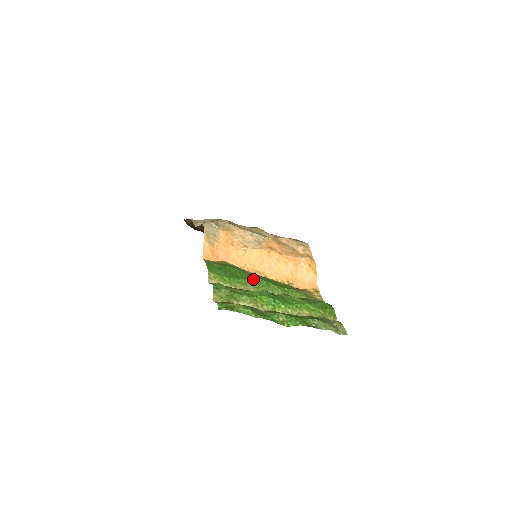
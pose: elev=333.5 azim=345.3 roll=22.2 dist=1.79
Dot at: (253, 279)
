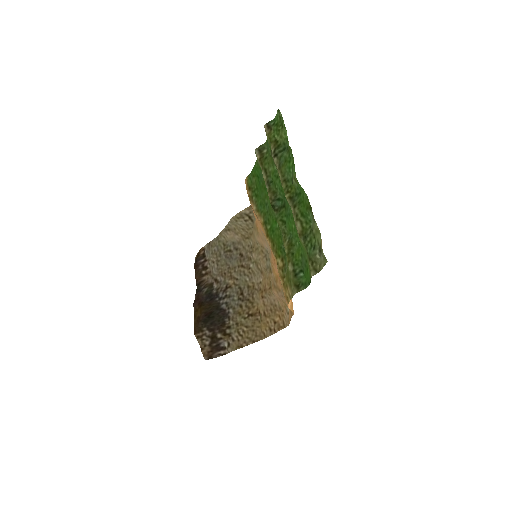
Dot at: (270, 207)
